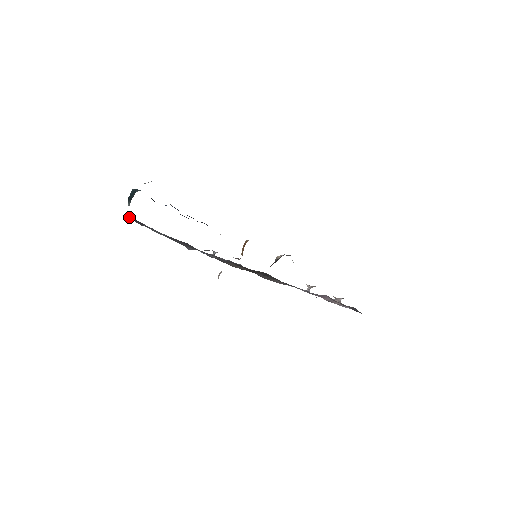
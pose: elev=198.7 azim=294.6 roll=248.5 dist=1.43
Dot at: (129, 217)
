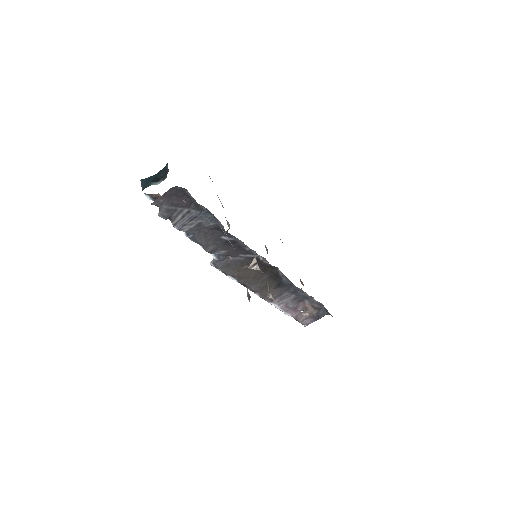
Dot at: (172, 189)
